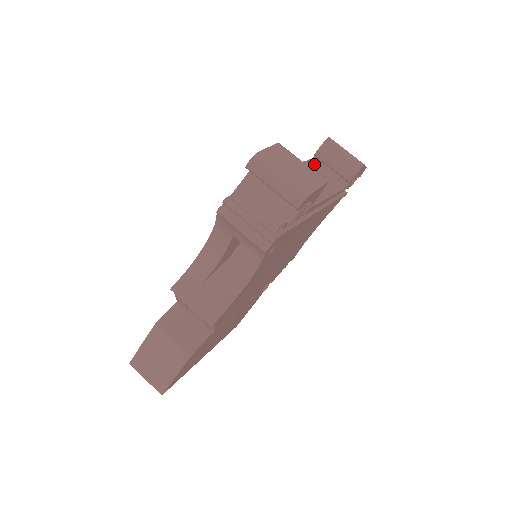
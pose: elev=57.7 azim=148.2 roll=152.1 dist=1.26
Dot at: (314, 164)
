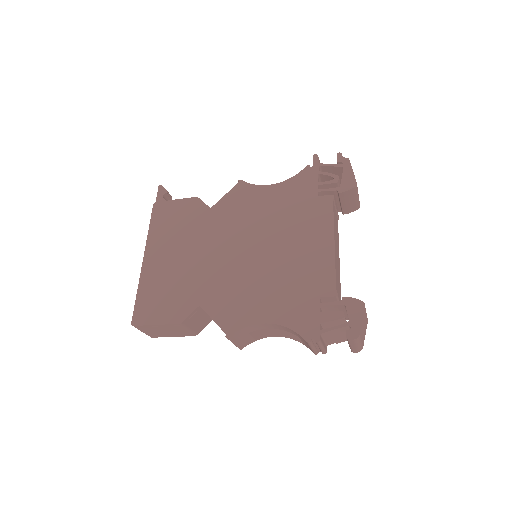
Dot at: (334, 203)
